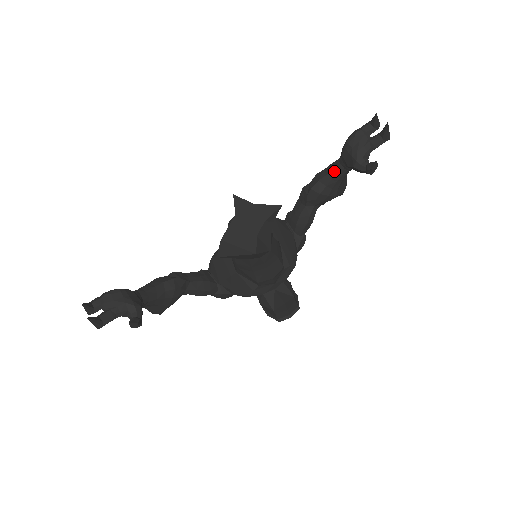
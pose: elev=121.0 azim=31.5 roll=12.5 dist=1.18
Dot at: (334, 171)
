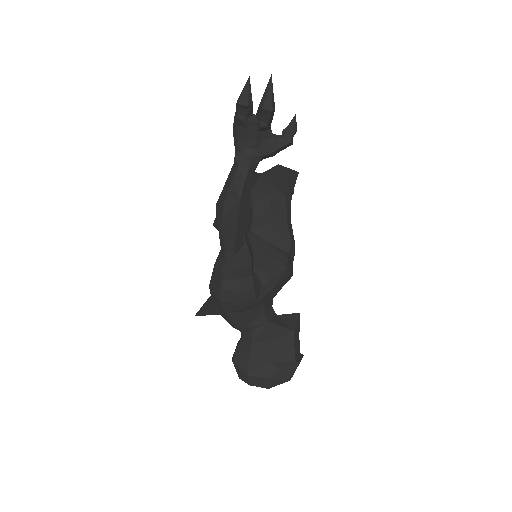
Dot at: occluded
